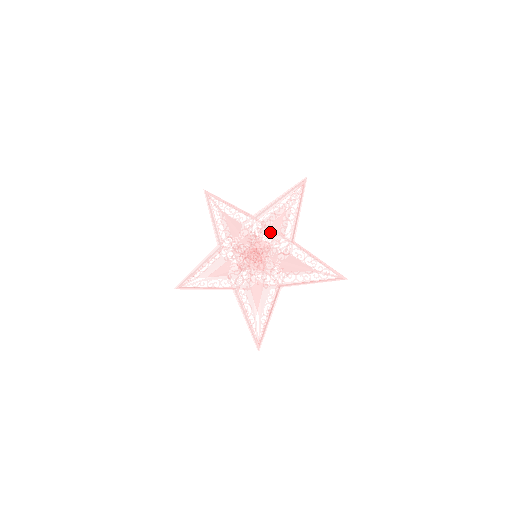
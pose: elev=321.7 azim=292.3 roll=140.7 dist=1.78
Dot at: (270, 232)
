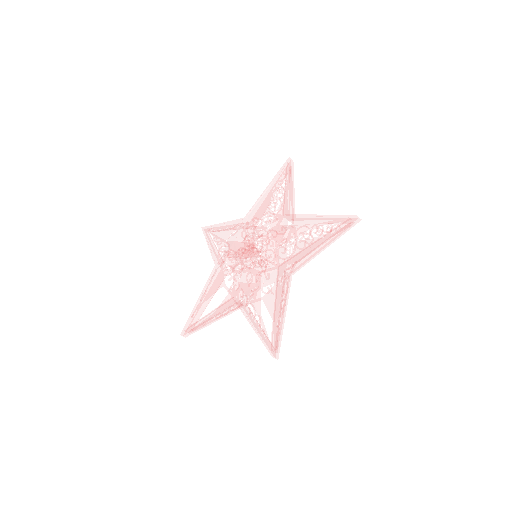
Dot at: (268, 241)
